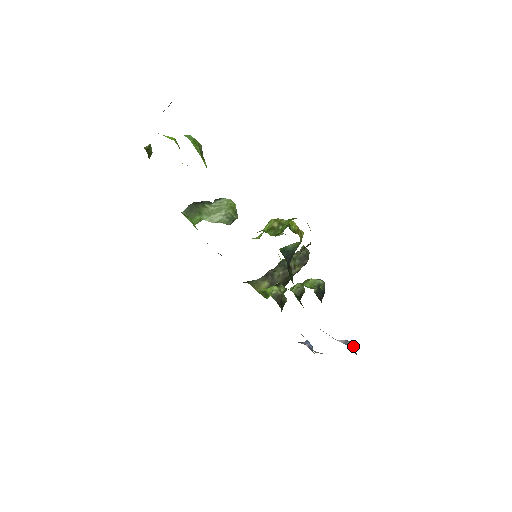
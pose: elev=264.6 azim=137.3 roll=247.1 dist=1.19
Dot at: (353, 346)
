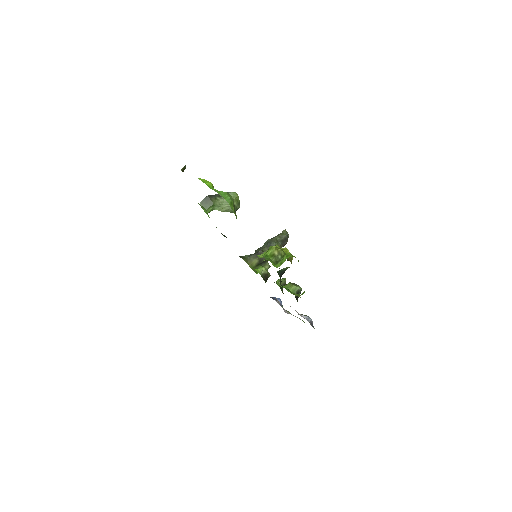
Dot at: (312, 322)
